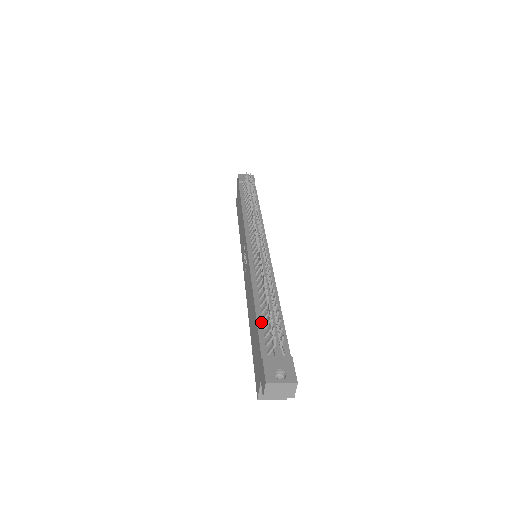
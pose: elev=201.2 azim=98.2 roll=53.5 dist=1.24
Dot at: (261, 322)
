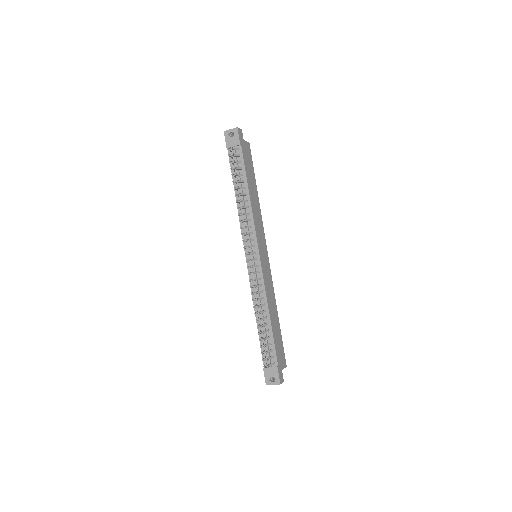
Dot at: occluded
